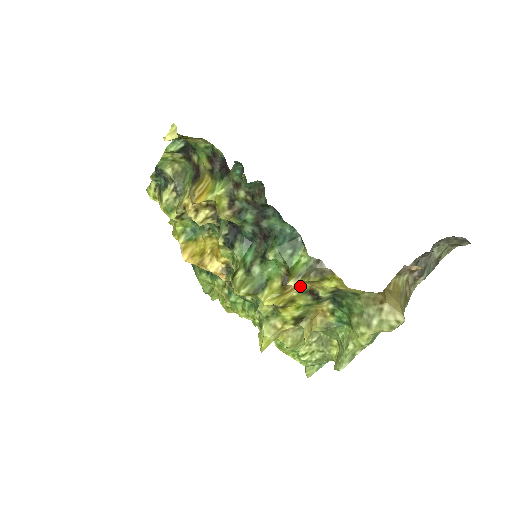
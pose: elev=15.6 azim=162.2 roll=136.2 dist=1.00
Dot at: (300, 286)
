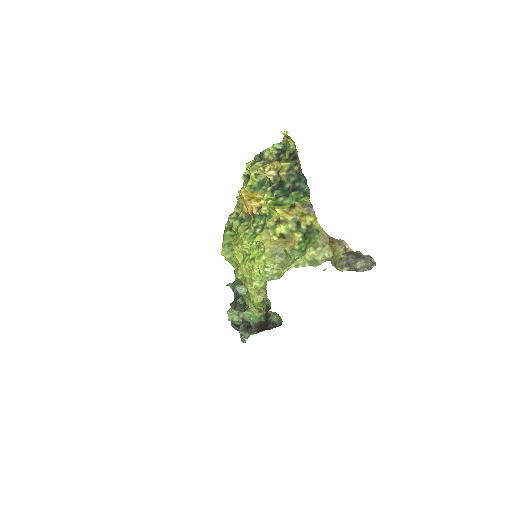
Dot at: (295, 217)
